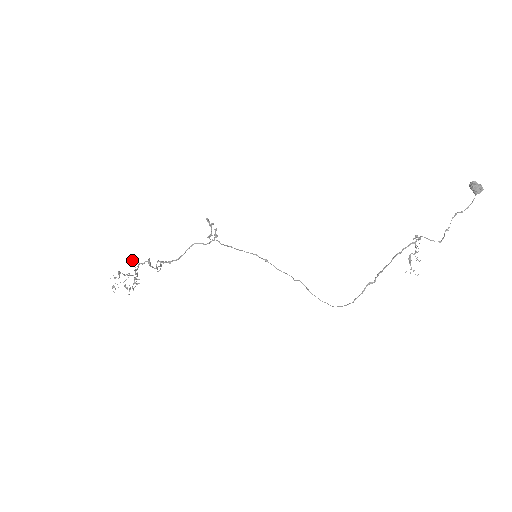
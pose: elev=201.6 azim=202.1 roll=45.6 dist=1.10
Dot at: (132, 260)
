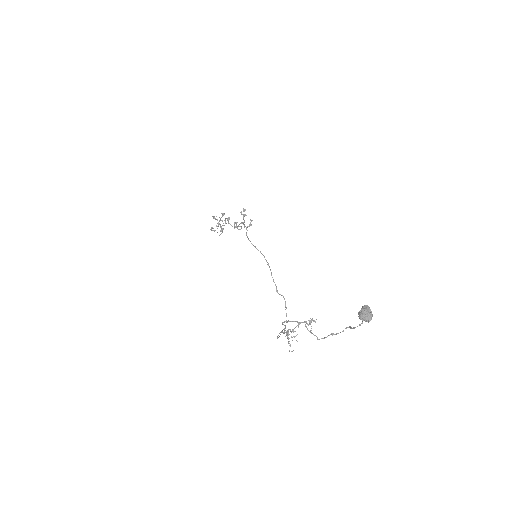
Dot at: (221, 213)
